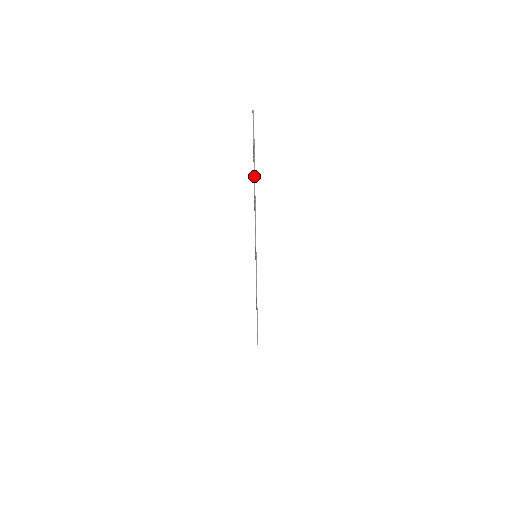
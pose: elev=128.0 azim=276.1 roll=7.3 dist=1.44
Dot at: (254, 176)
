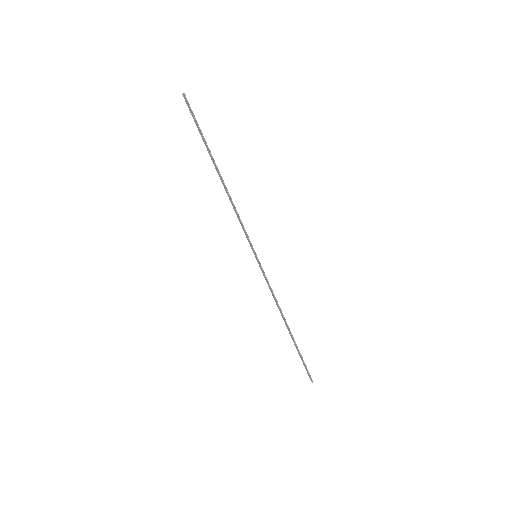
Dot at: (213, 160)
